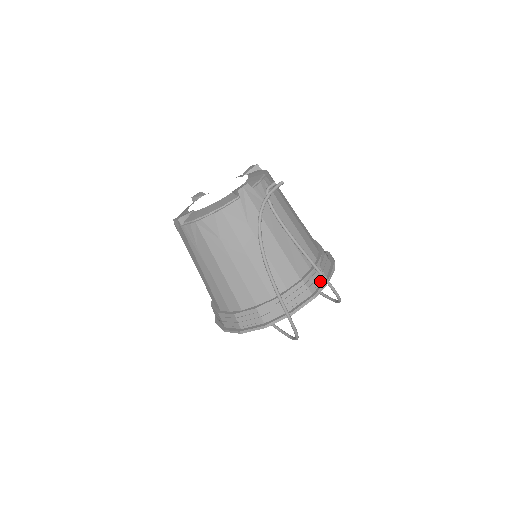
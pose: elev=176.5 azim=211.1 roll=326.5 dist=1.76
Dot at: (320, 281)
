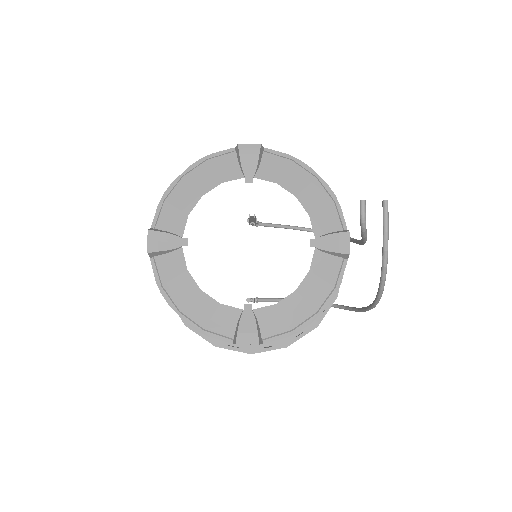
Dot at: occluded
